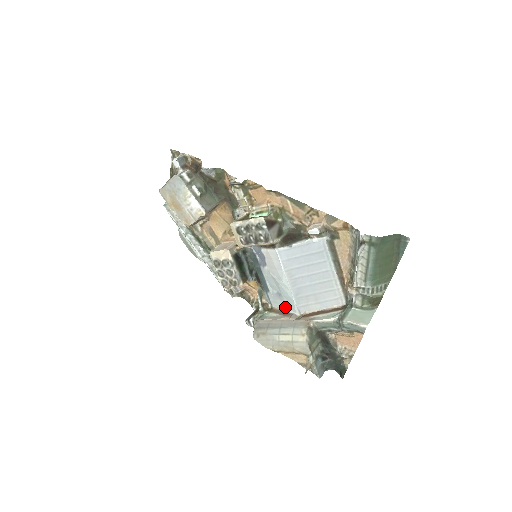
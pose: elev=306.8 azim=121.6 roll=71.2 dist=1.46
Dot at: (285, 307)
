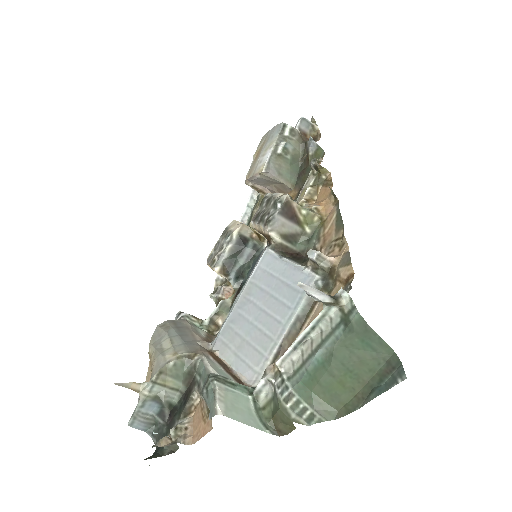
Dot at: occluded
